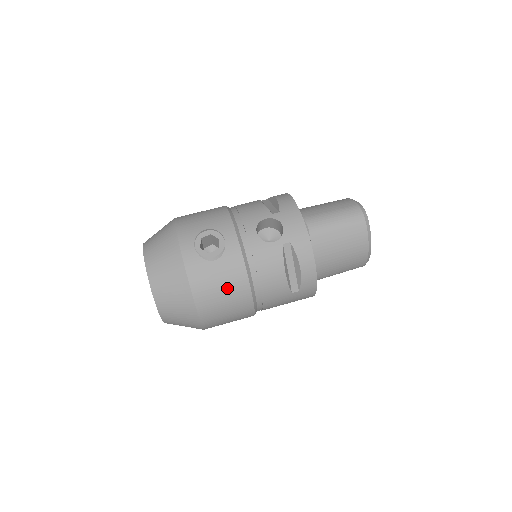
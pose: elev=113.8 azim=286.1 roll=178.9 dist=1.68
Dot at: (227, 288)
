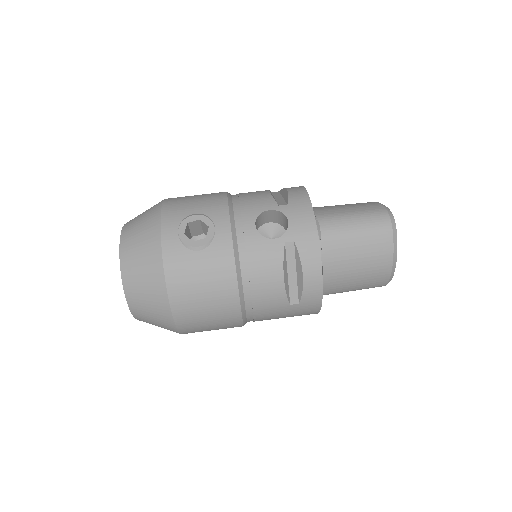
Dot at: (210, 286)
